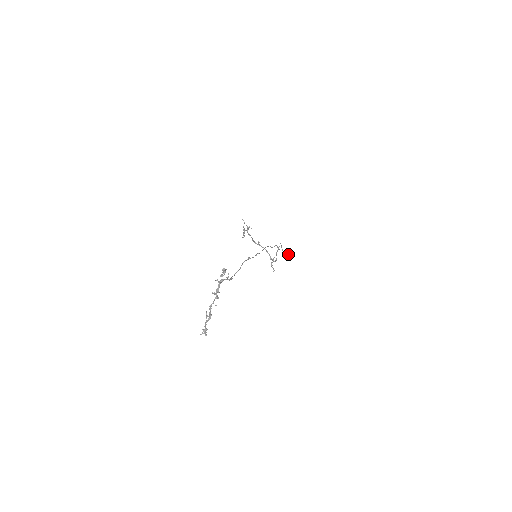
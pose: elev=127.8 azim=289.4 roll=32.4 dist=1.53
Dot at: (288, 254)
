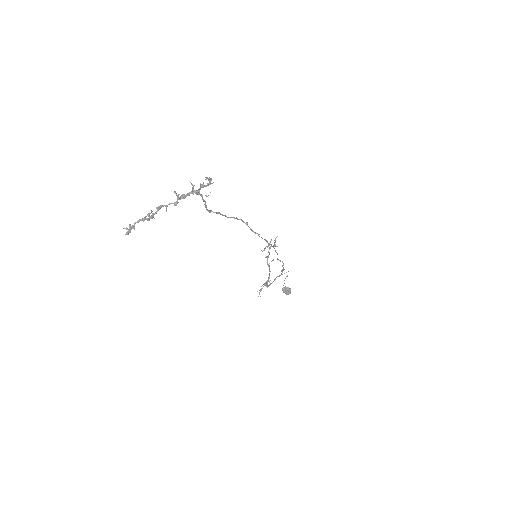
Dot at: (285, 293)
